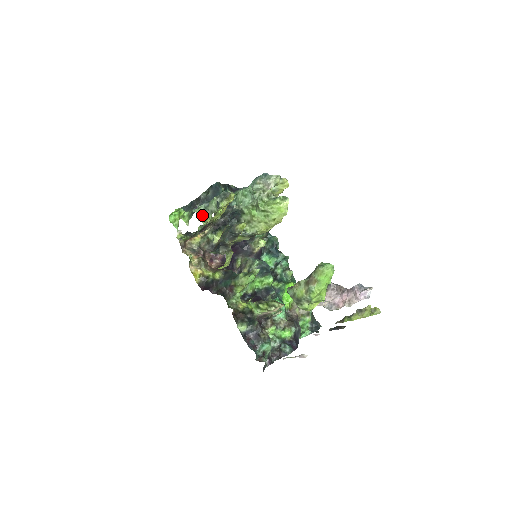
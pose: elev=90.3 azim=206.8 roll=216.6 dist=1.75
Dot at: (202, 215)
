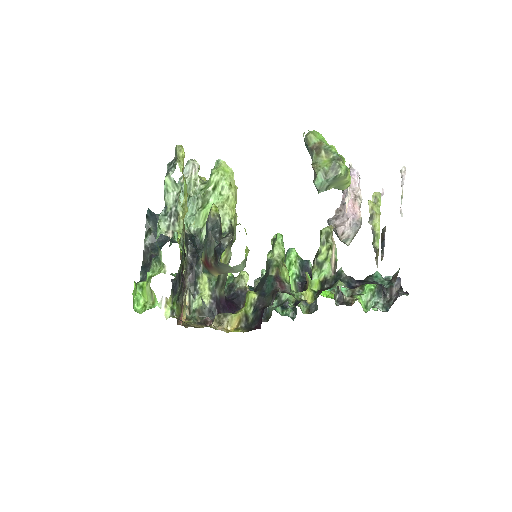
Dot at: (170, 225)
